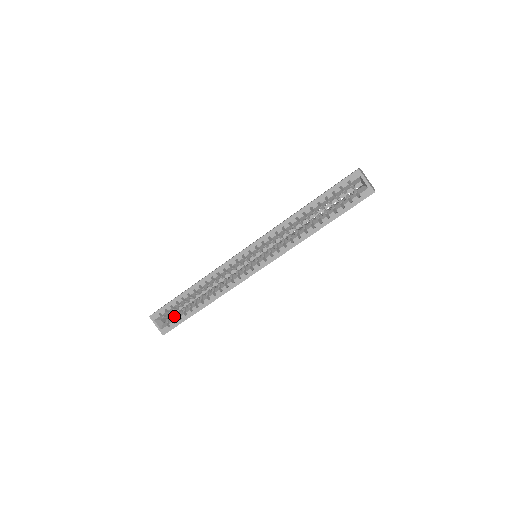
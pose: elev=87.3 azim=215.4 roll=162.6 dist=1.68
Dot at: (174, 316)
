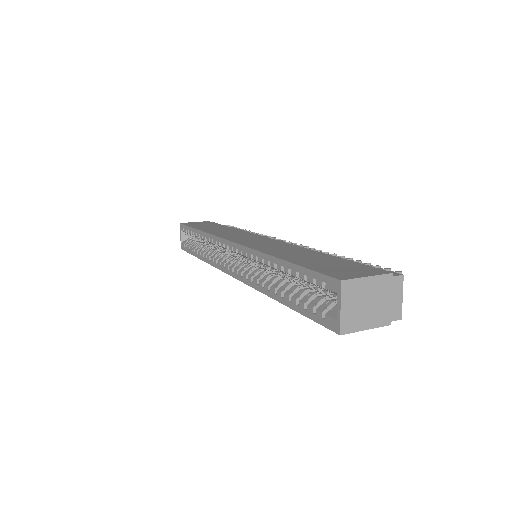
Dot at: (195, 241)
